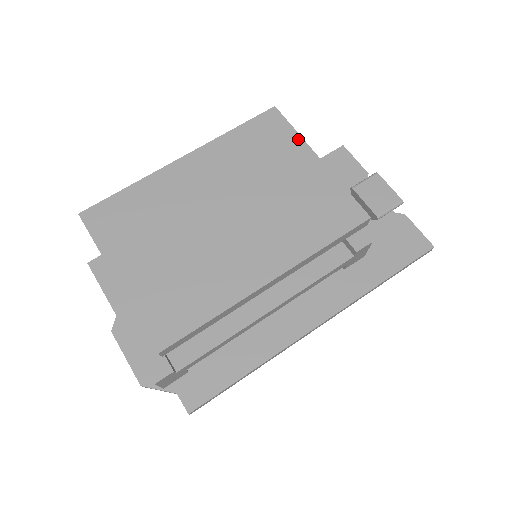
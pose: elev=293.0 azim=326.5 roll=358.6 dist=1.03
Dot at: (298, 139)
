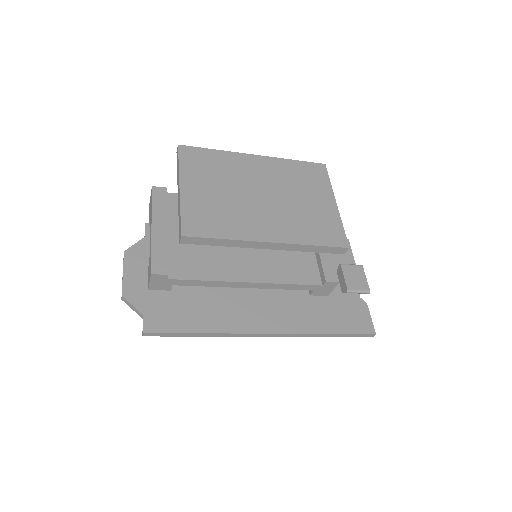
Dot at: (329, 187)
